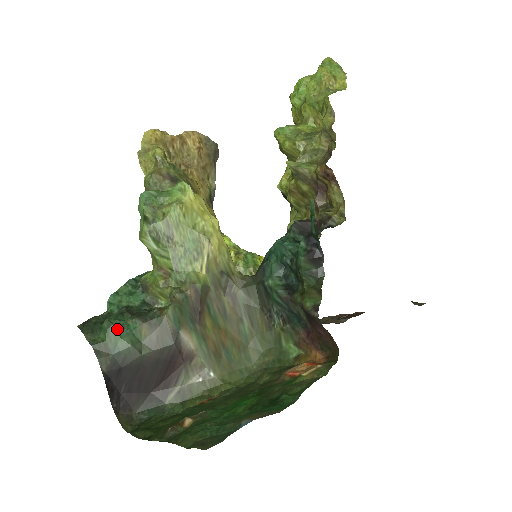
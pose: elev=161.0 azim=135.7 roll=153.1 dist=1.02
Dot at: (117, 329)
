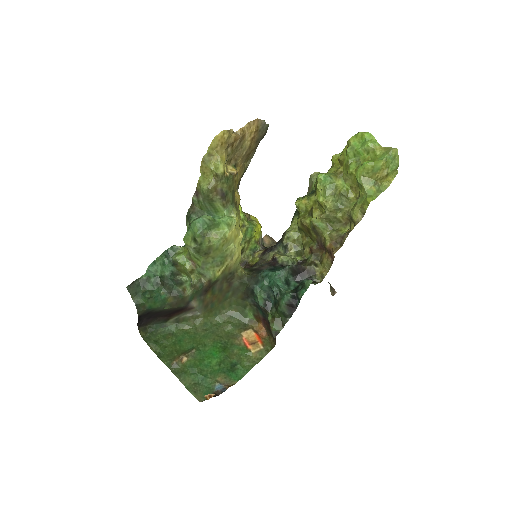
Dot at: (154, 300)
